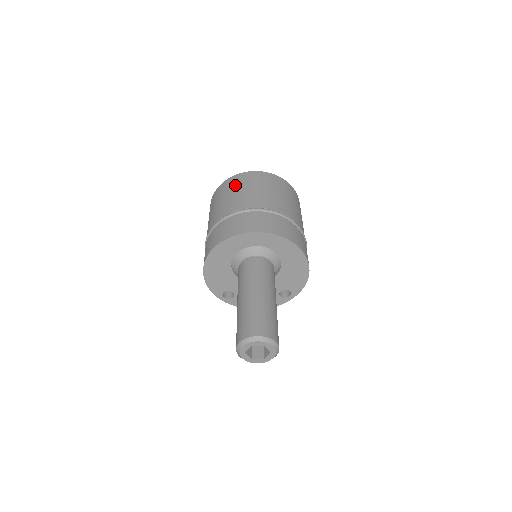
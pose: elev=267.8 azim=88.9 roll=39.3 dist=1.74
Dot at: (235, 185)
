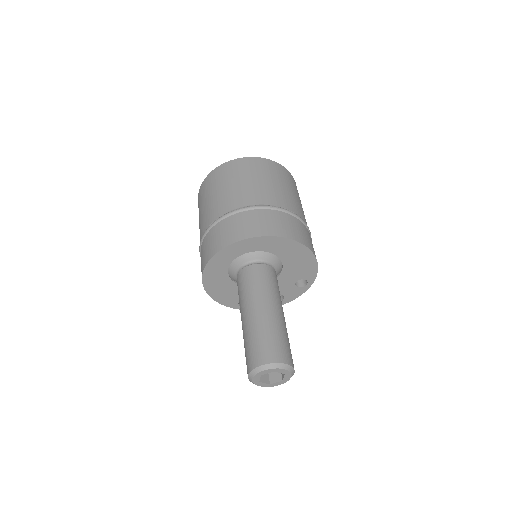
Dot at: (210, 187)
